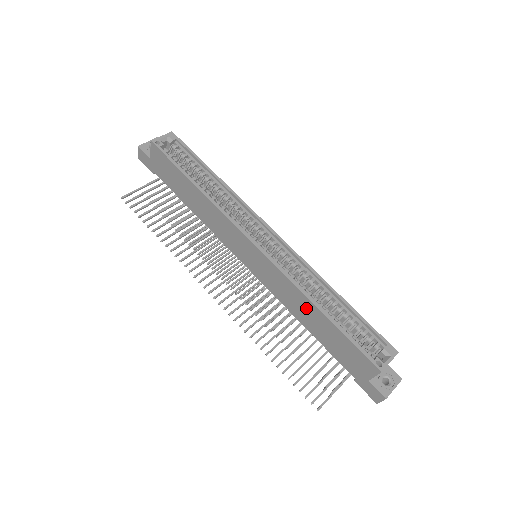
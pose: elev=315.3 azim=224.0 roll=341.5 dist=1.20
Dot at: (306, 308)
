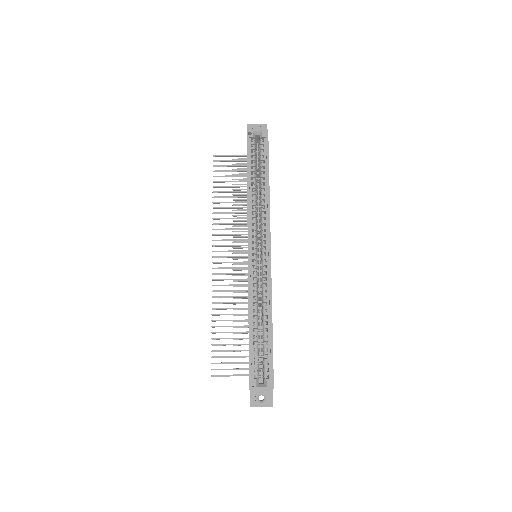
Dot at: occluded
